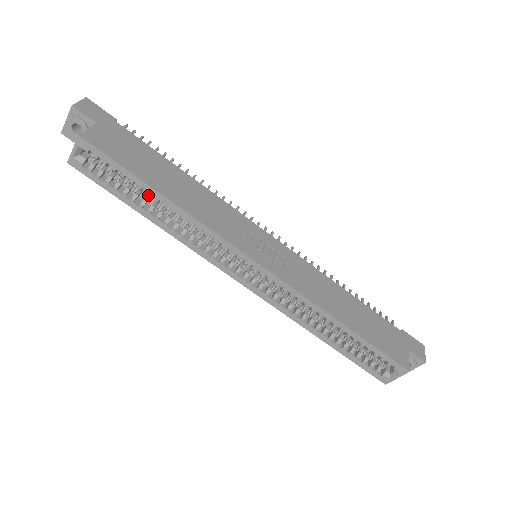
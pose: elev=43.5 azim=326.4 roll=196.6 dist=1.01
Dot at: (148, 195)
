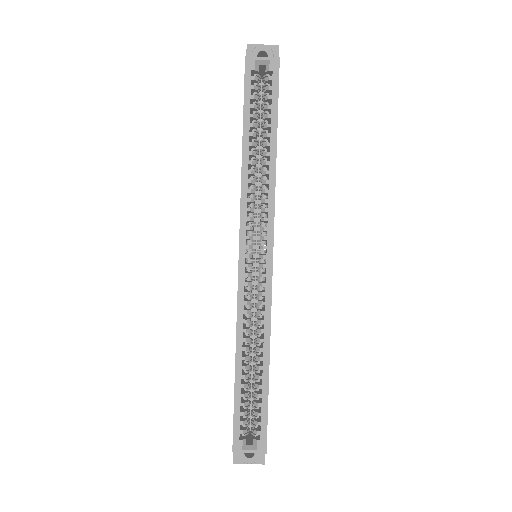
Dot at: (267, 135)
